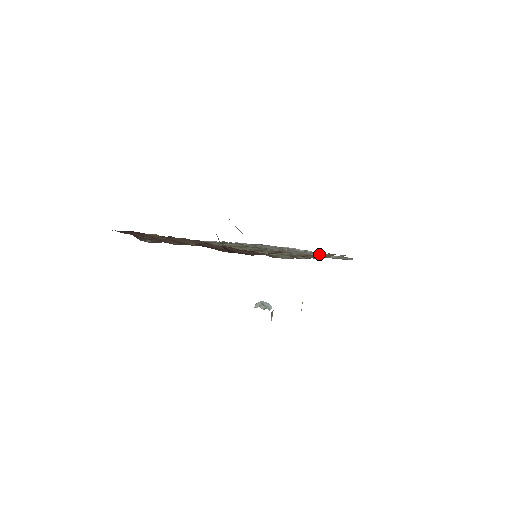
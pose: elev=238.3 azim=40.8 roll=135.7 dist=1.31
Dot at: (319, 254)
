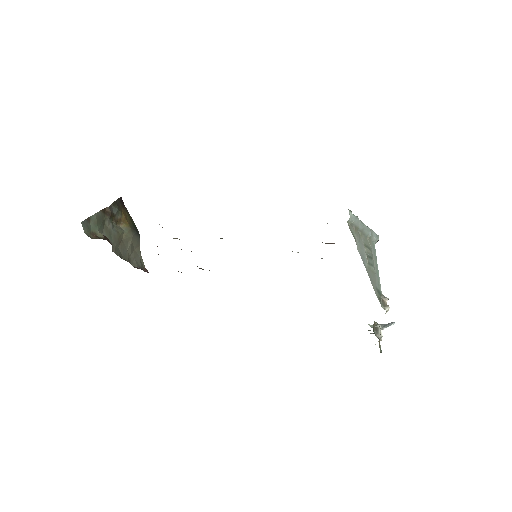
Dot at: occluded
